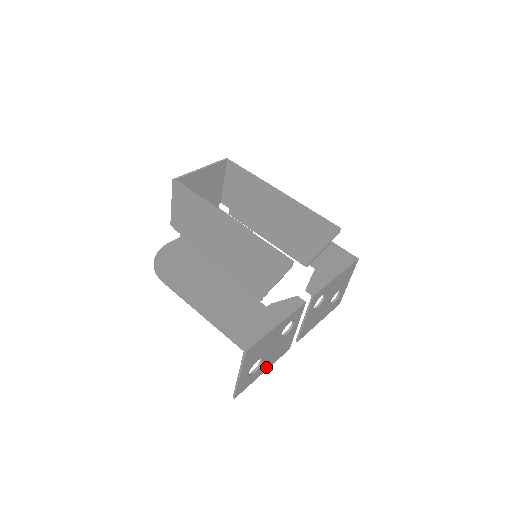
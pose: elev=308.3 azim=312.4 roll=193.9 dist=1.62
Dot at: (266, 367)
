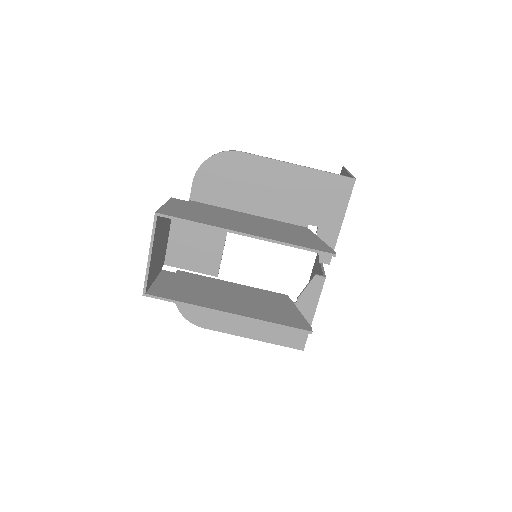
Dot at: occluded
